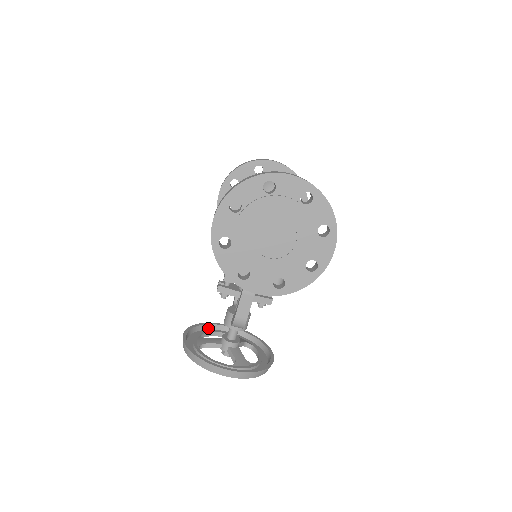
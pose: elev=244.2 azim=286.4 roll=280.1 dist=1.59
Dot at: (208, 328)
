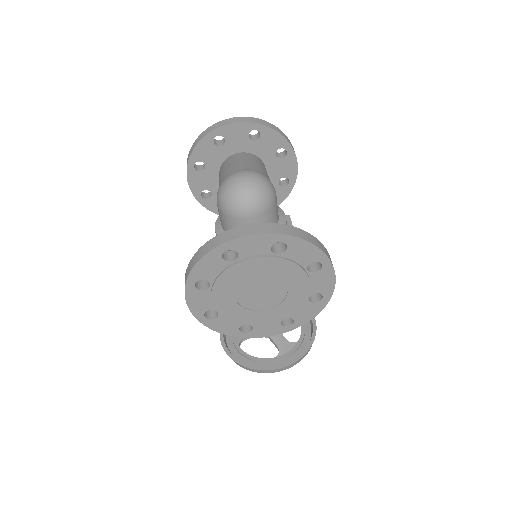
Dot at: occluded
